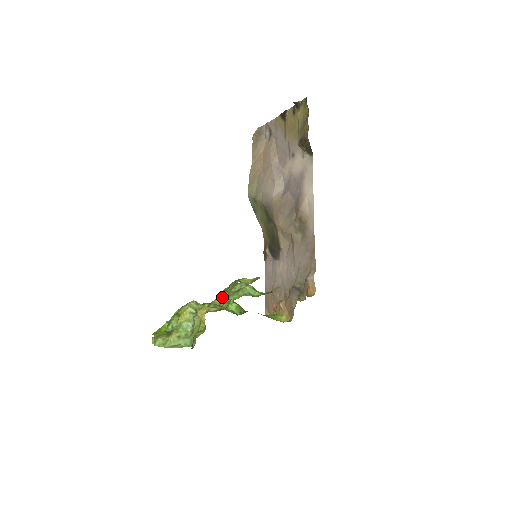
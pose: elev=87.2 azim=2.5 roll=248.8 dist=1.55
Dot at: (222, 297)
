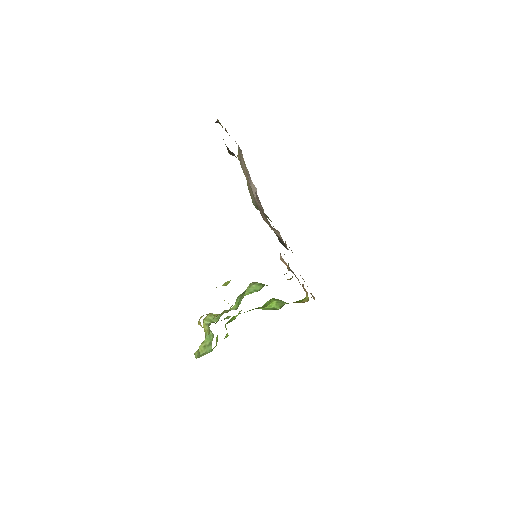
Dot at: (236, 302)
